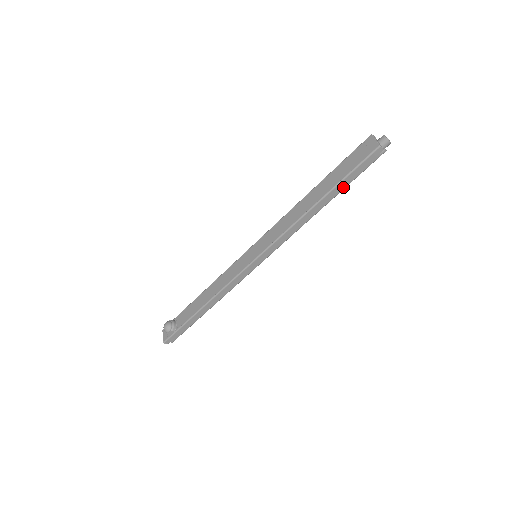
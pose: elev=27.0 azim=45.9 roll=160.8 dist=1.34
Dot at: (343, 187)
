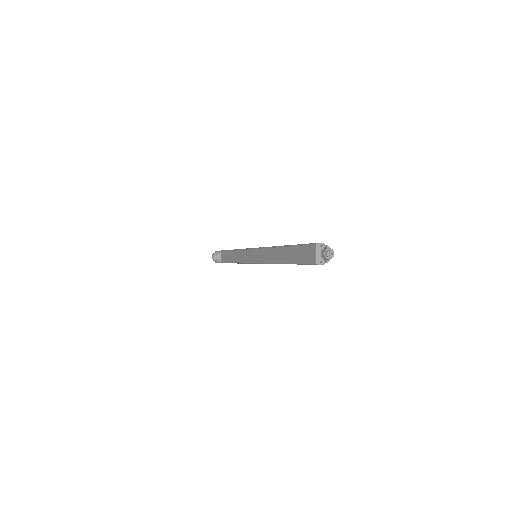
Dot at: occluded
